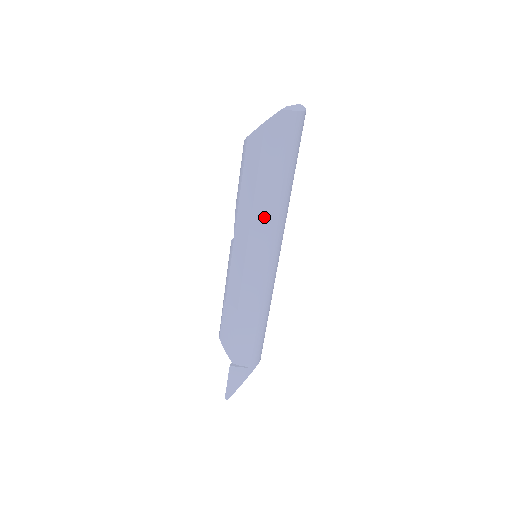
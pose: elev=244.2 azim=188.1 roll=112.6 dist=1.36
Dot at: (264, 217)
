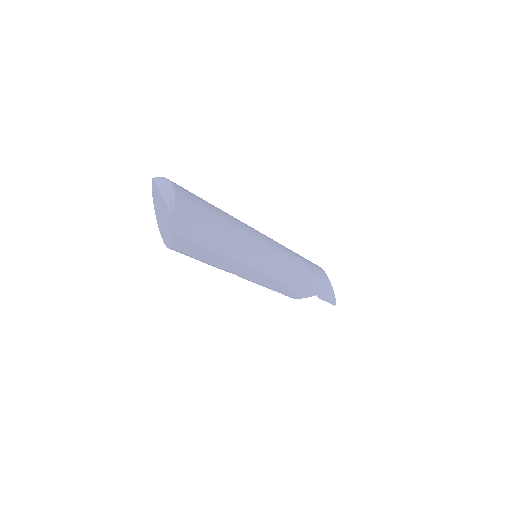
Dot at: (243, 252)
